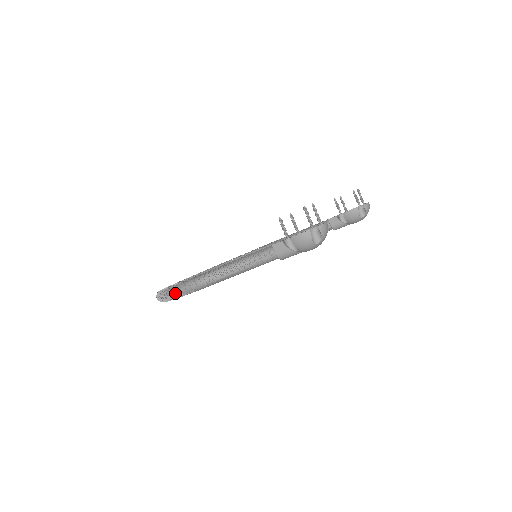
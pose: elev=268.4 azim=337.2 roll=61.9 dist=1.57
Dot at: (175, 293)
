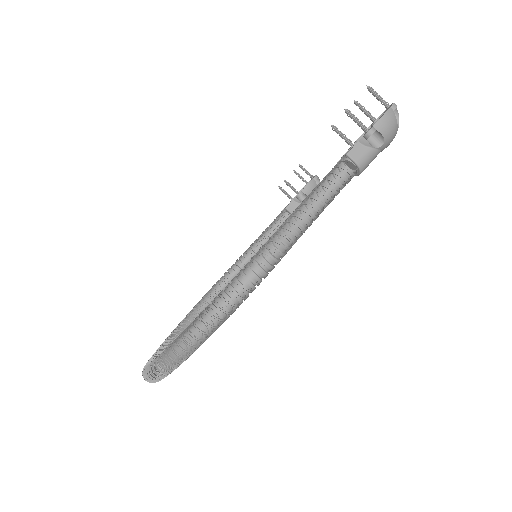
Dot at: (230, 302)
